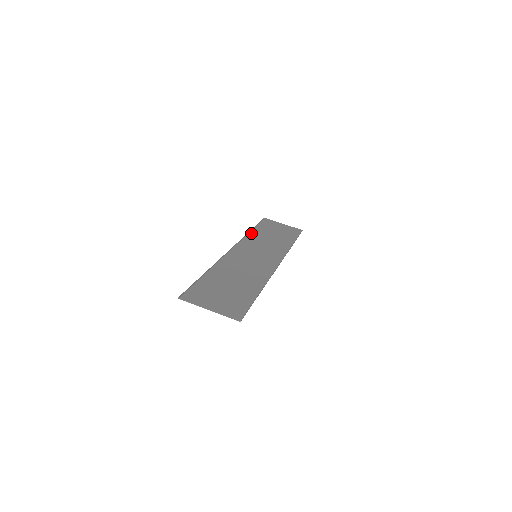
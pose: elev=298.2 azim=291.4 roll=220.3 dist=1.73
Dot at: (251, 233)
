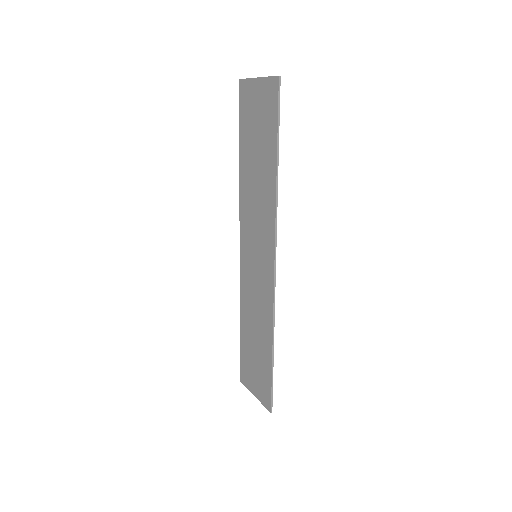
Dot at: (242, 312)
